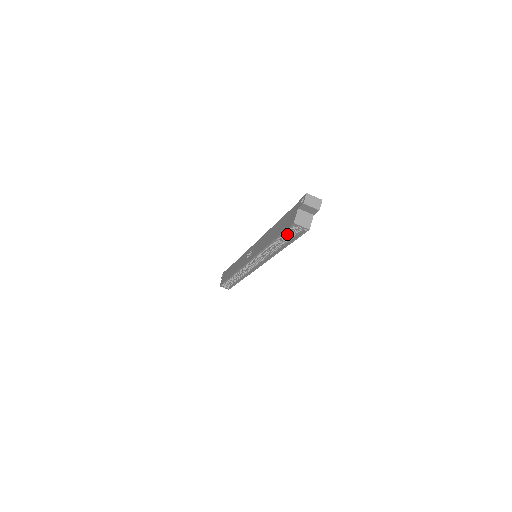
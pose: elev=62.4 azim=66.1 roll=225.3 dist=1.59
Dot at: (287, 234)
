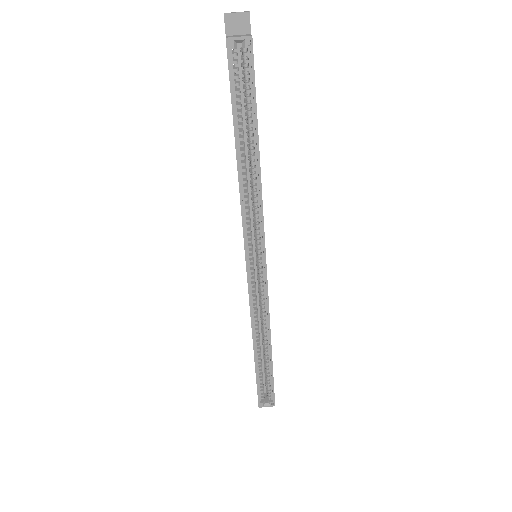
Dot at: occluded
